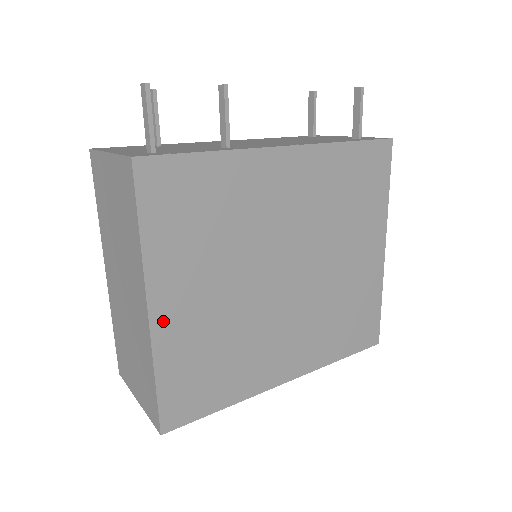
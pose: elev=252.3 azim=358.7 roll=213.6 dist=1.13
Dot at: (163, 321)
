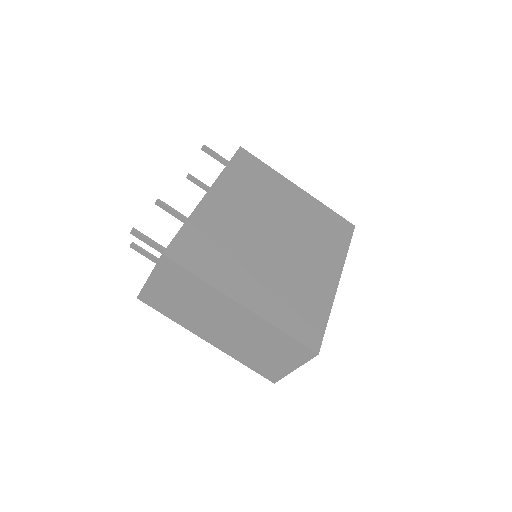
Dot at: (254, 304)
